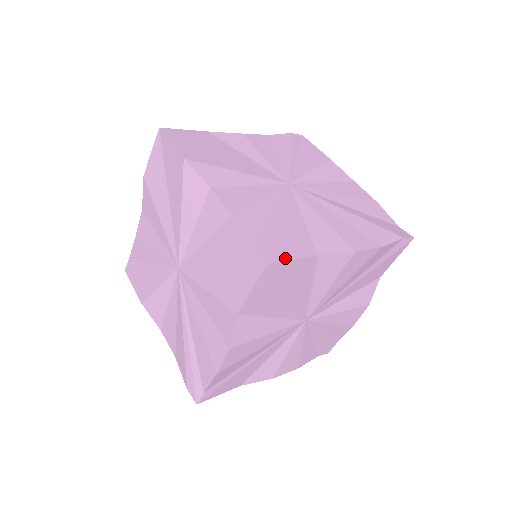
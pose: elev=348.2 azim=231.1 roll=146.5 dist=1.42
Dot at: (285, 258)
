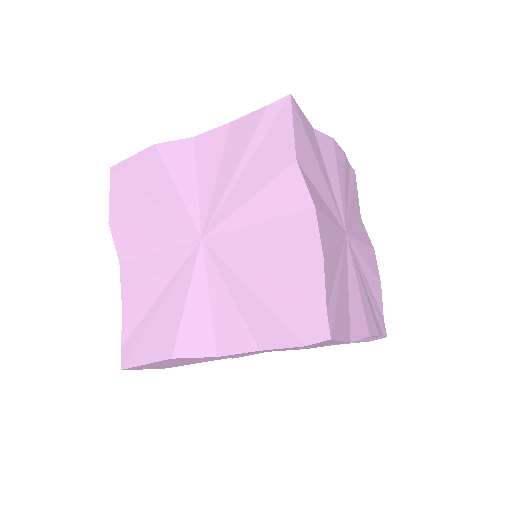
Dot at: occluded
